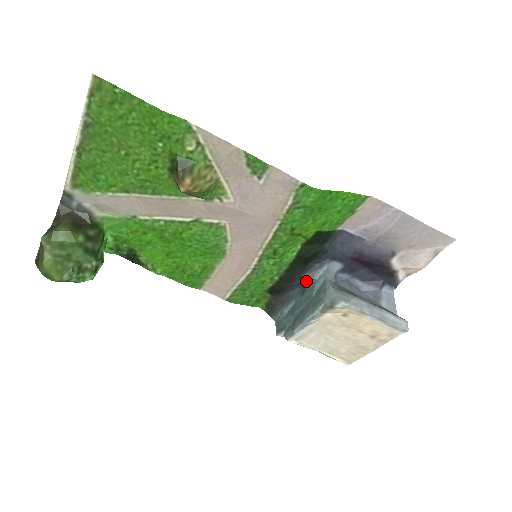
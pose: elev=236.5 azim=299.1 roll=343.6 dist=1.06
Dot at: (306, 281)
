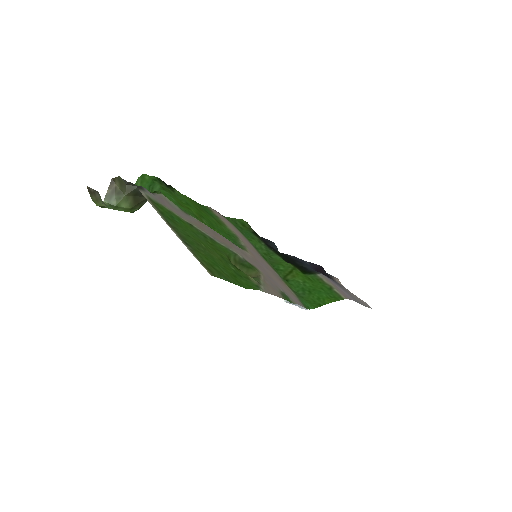
Dot at: occluded
